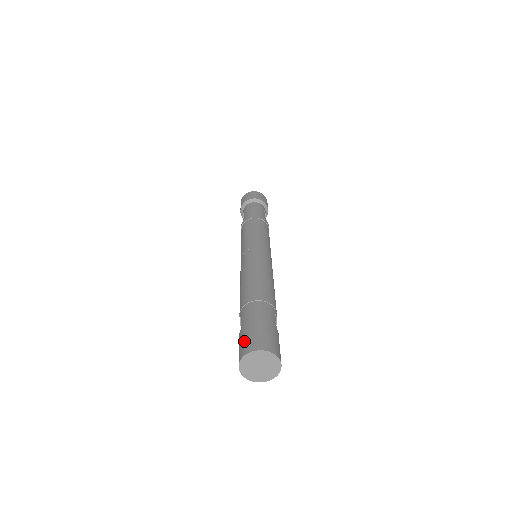
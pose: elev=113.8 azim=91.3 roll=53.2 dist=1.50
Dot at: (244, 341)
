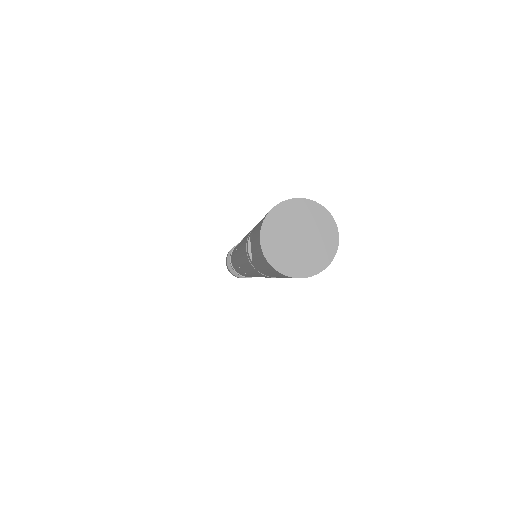
Dot at: occluded
